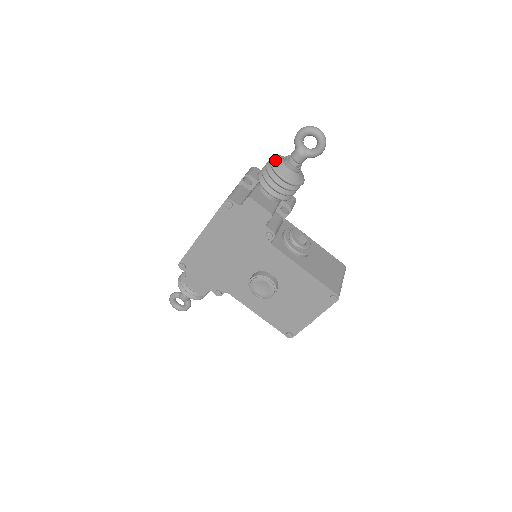
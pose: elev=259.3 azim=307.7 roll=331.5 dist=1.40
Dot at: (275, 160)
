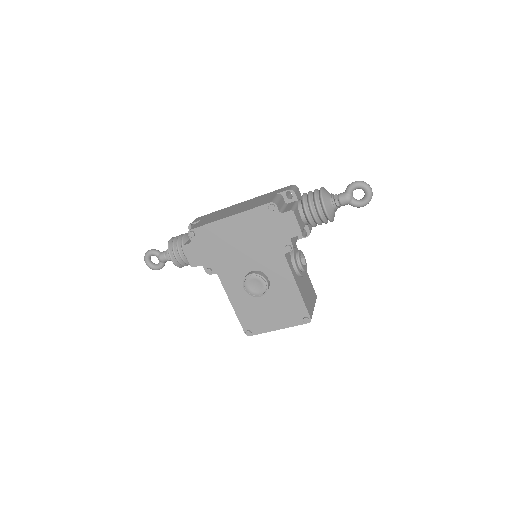
Dot at: (324, 192)
